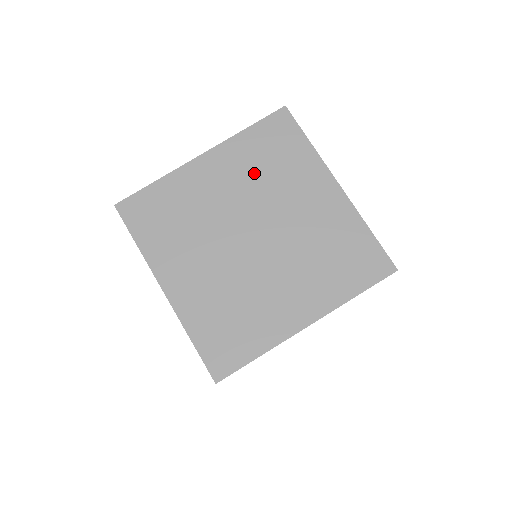
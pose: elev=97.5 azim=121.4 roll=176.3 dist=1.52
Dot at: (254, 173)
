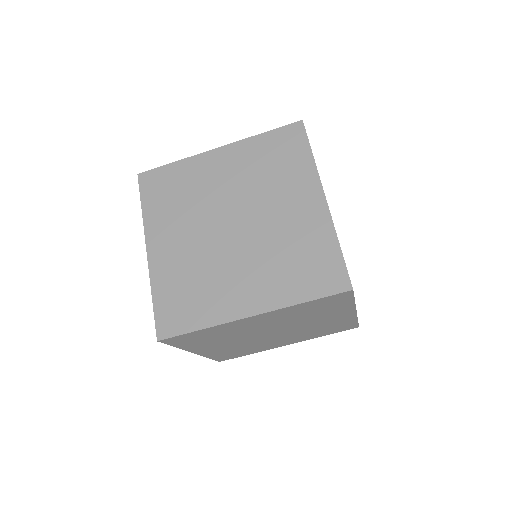
Dot at: (294, 317)
